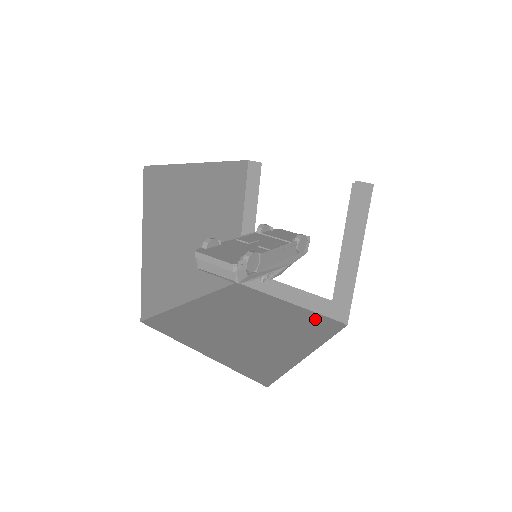
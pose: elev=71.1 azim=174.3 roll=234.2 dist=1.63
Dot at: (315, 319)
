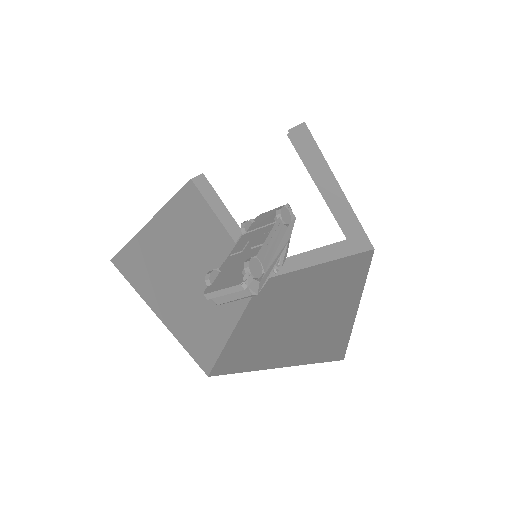
Dot at: (344, 265)
